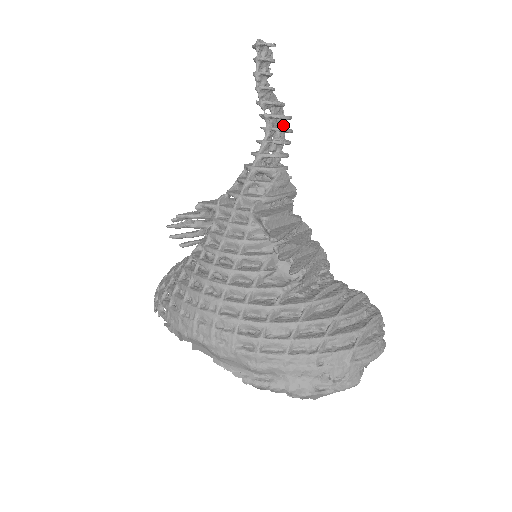
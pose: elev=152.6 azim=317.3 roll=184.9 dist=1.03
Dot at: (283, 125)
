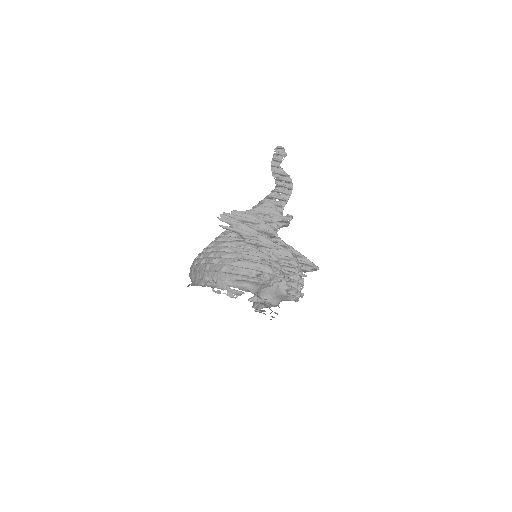
Dot at: occluded
